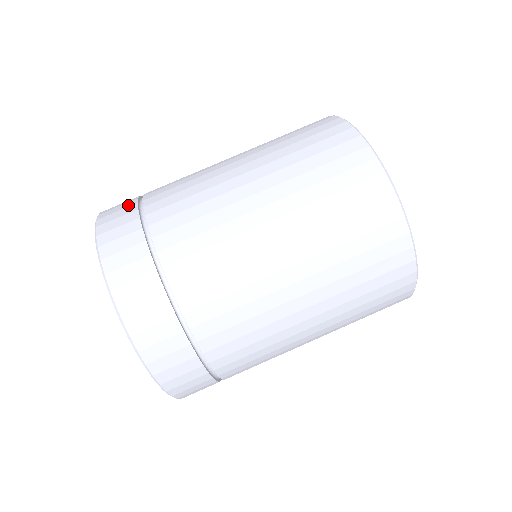
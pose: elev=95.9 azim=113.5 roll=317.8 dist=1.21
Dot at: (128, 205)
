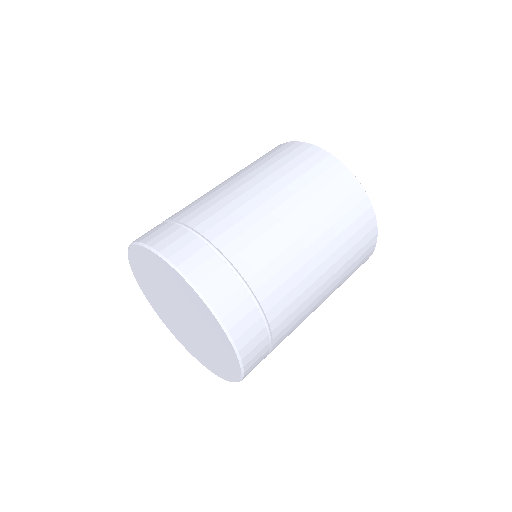
Dot at: (181, 234)
